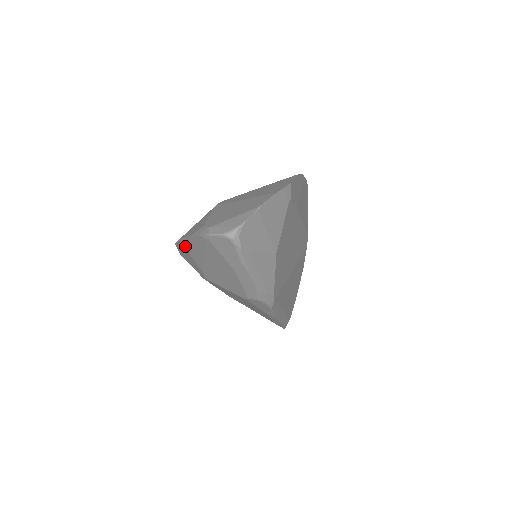
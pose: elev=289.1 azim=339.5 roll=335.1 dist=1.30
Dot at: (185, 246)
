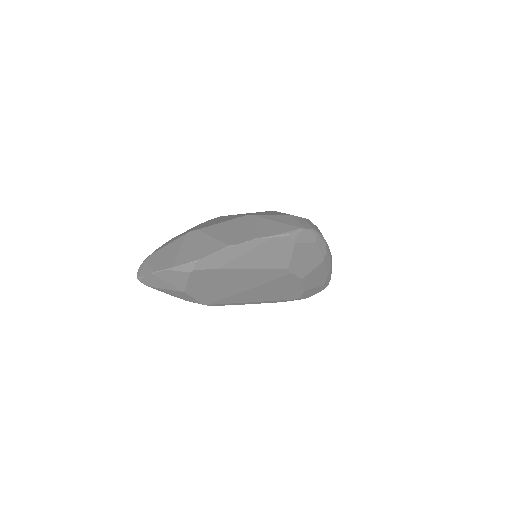
Dot at: occluded
